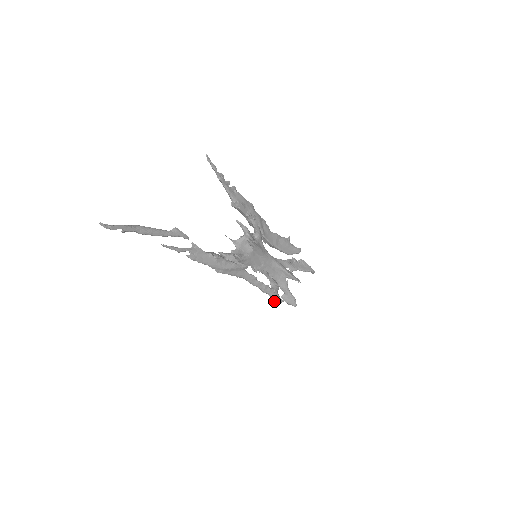
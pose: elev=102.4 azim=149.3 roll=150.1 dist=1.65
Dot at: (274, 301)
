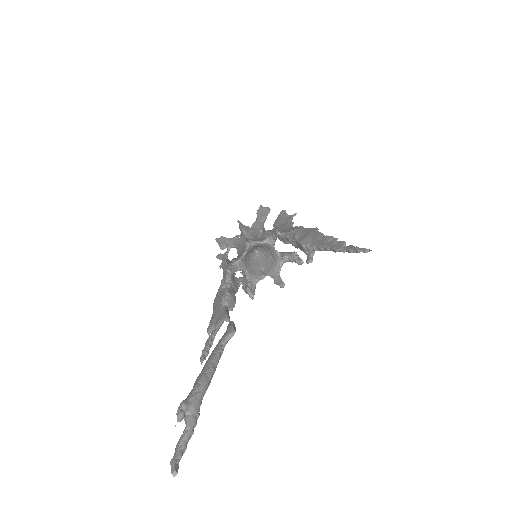
Dot at: occluded
